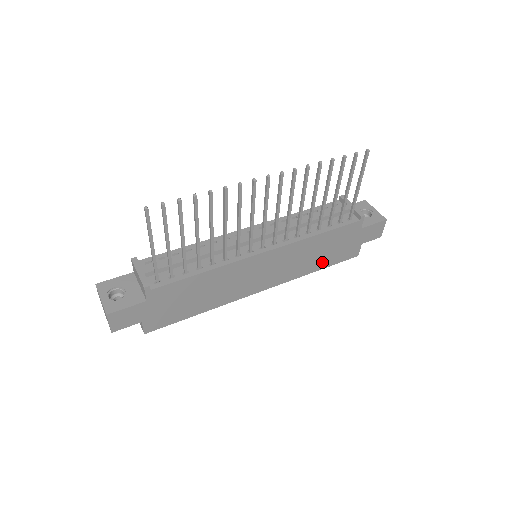
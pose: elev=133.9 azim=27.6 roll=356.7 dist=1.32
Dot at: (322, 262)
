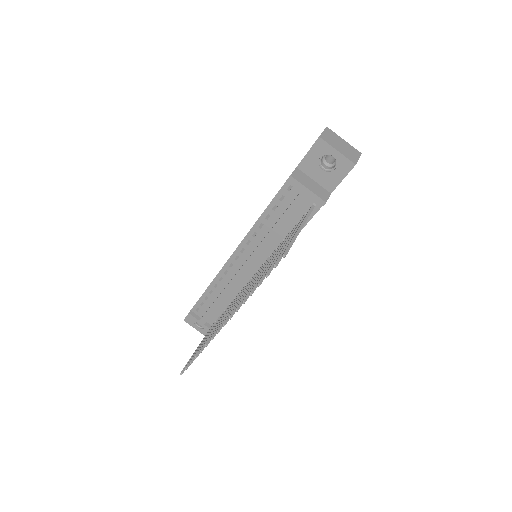
Dot at: occluded
